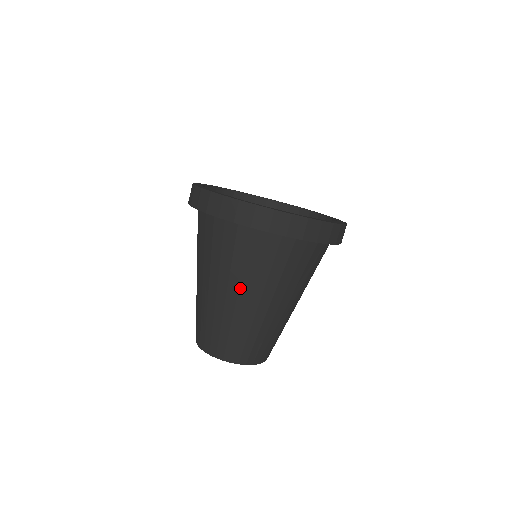
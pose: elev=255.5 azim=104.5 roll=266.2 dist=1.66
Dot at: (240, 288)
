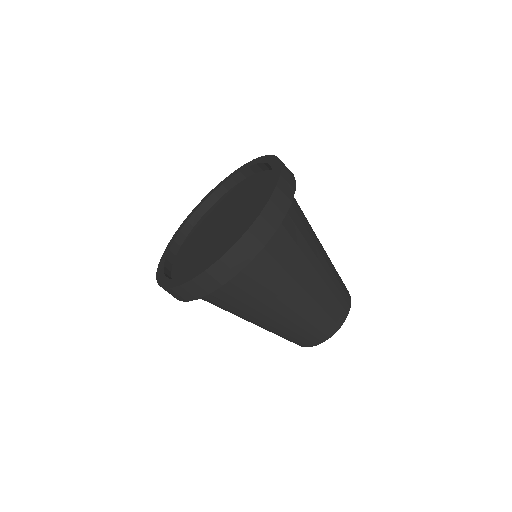
Dot at: (262, 313)
